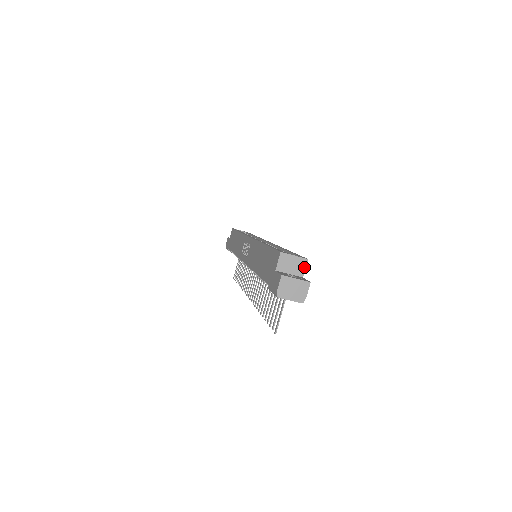
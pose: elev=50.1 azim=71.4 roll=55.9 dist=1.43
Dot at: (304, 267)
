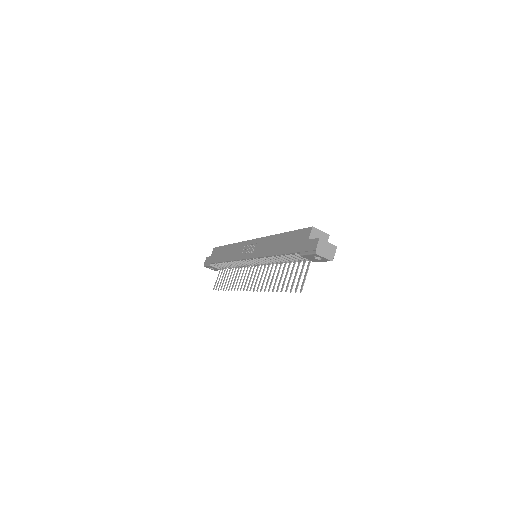
Dot at: (327, 240)
